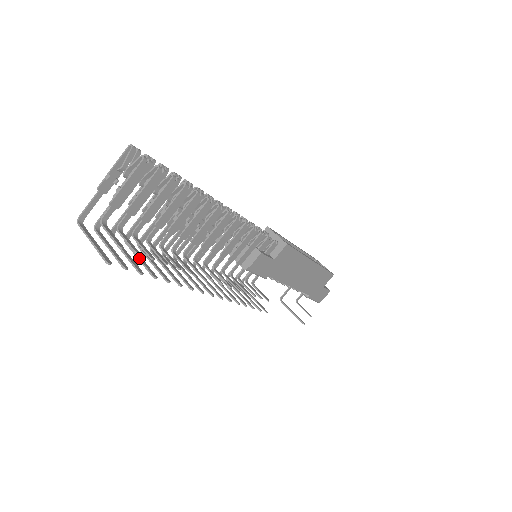
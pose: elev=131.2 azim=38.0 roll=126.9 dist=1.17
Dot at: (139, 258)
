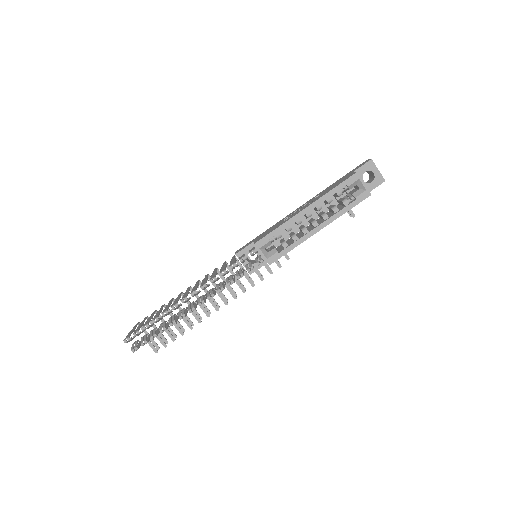
Dot at: occluded
